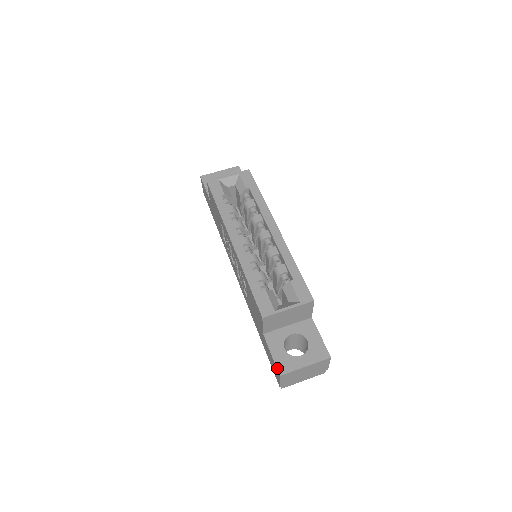
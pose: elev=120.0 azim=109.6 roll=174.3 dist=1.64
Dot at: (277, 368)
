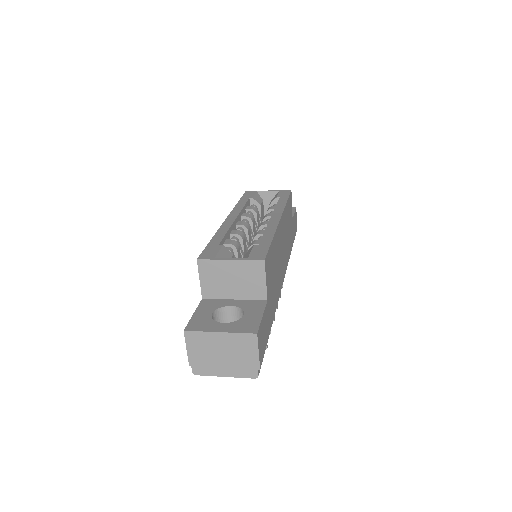
Dot at: (187, 324)
